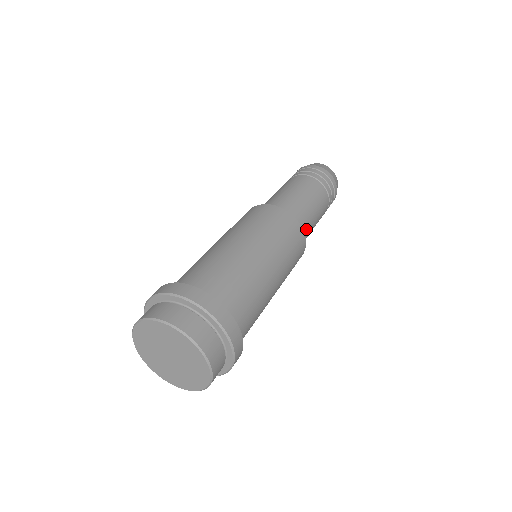
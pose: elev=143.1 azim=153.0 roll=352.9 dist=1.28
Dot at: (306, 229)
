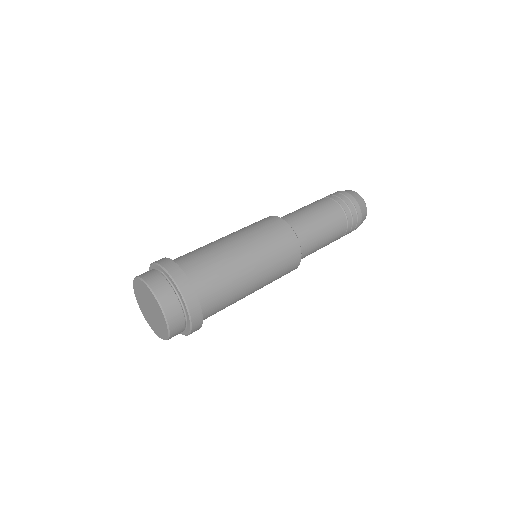
Dot at: occluded
